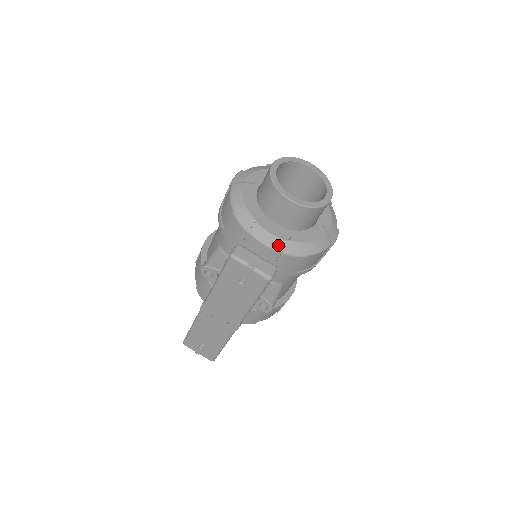
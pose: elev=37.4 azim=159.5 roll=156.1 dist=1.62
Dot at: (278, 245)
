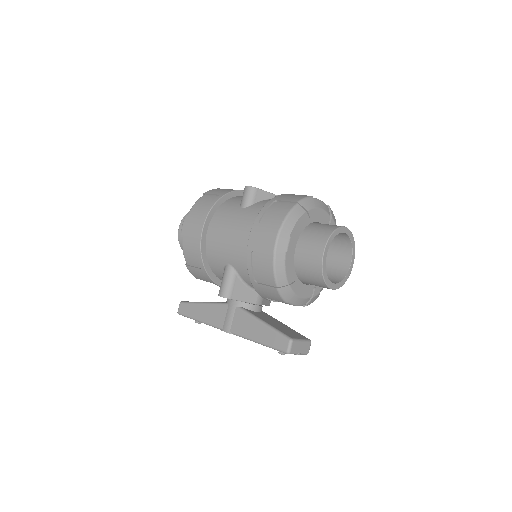
Dot at: (304, 303)
